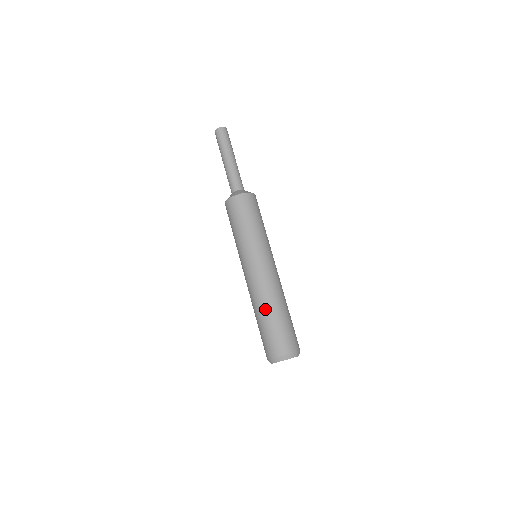
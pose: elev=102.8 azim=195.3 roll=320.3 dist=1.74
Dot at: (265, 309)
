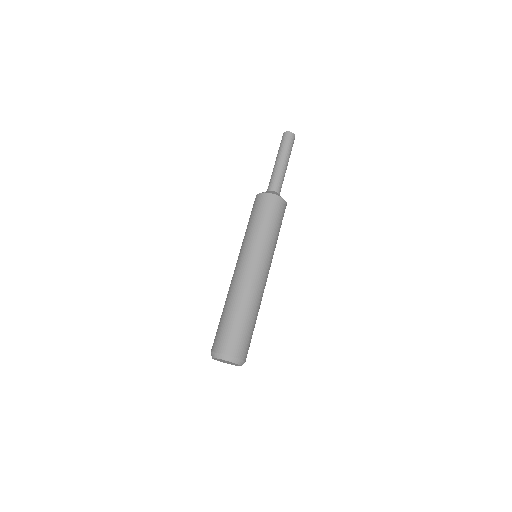
Dot at: (226, 304)
